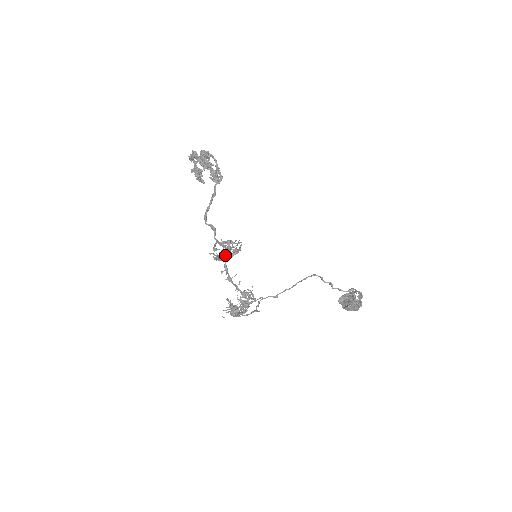
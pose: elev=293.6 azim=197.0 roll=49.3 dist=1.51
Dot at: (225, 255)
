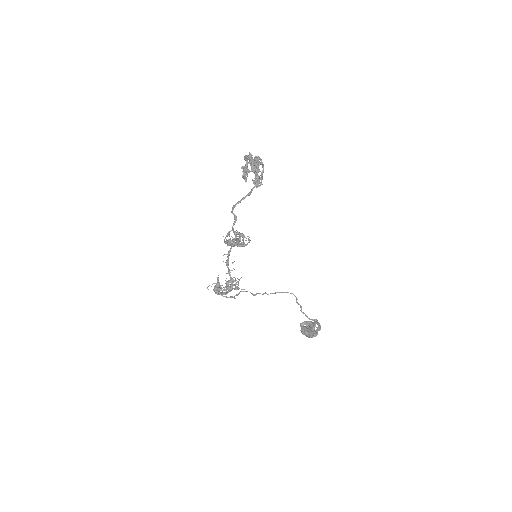
Dot at: (234, 243)
